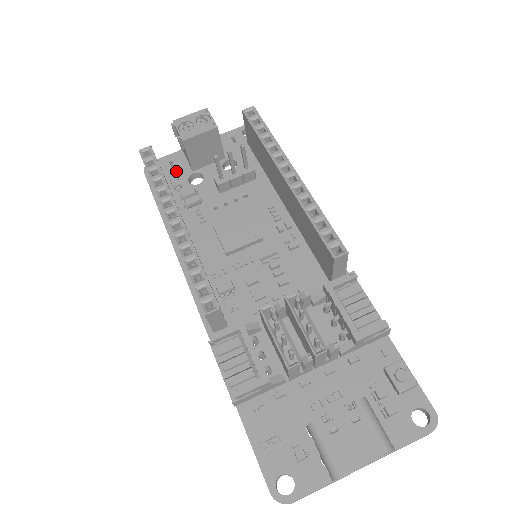
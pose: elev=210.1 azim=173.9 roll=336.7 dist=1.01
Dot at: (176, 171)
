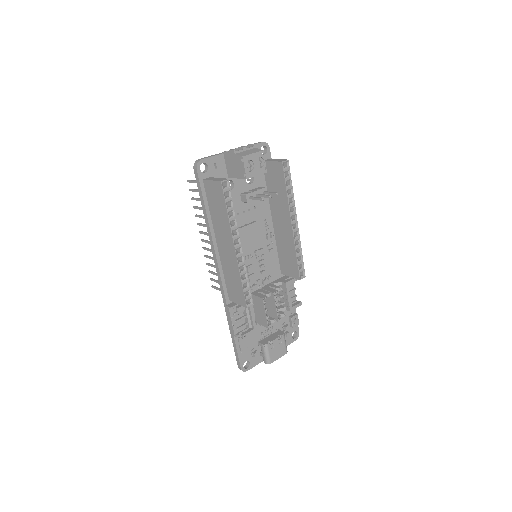
Dot at: (218, 174)
